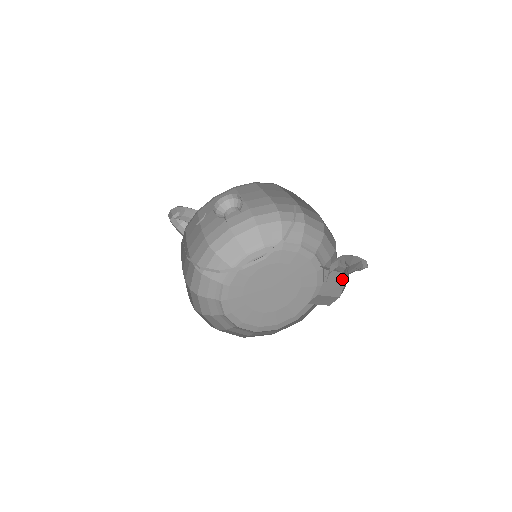
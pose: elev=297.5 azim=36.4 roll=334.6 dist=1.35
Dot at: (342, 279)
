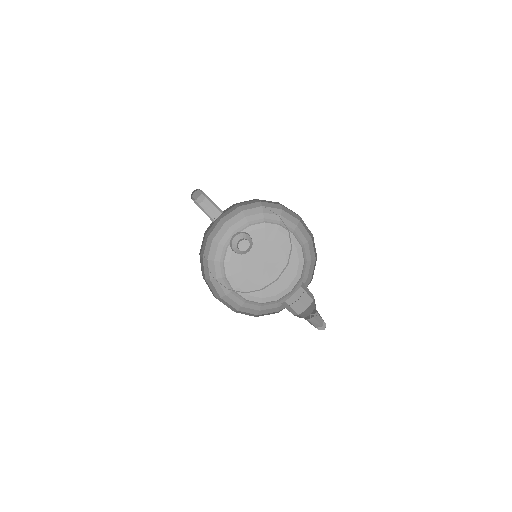
Dot at: (312, 297)
